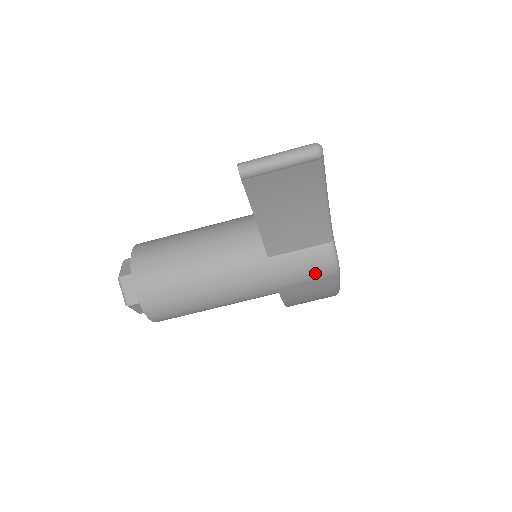
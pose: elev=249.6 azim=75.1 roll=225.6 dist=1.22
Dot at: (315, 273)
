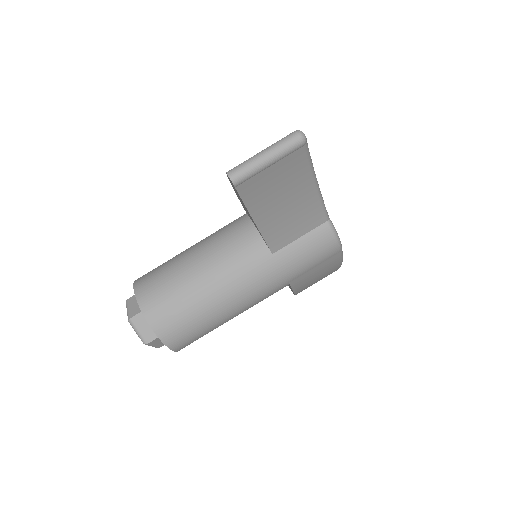
Dot at: (320, 255)
